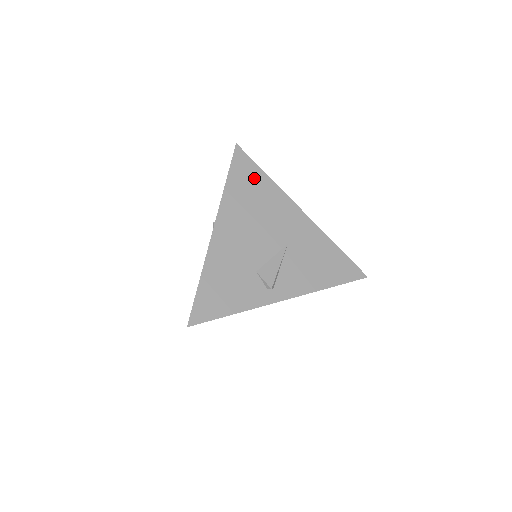
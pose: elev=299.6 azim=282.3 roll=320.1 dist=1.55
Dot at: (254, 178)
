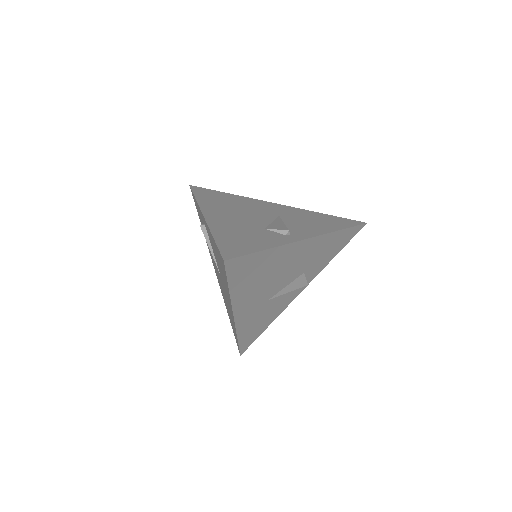
Dot at: (219, 195)
